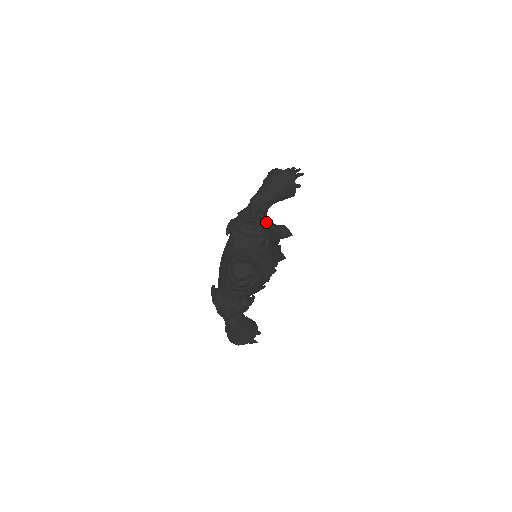
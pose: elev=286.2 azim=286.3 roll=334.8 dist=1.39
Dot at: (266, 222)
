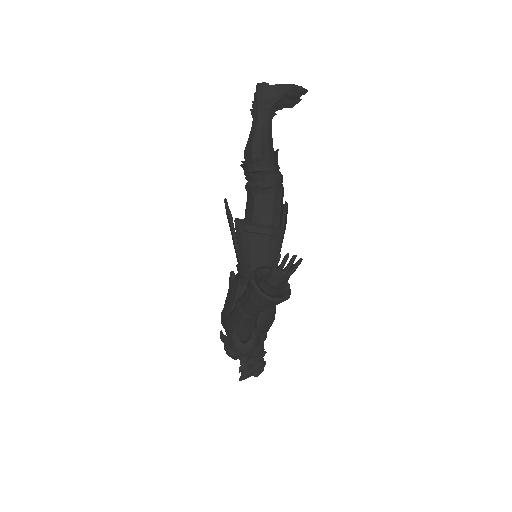
Dot at: (261, 189)
